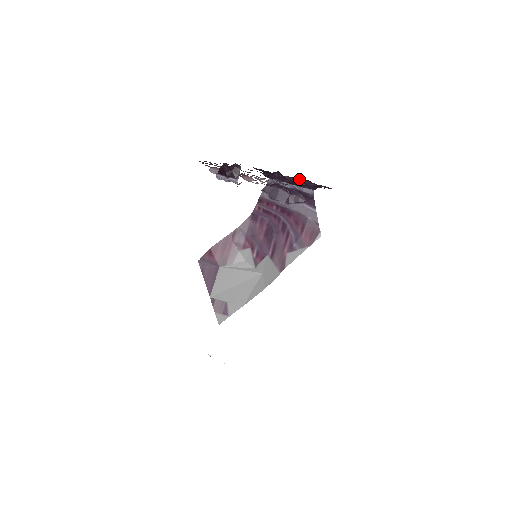
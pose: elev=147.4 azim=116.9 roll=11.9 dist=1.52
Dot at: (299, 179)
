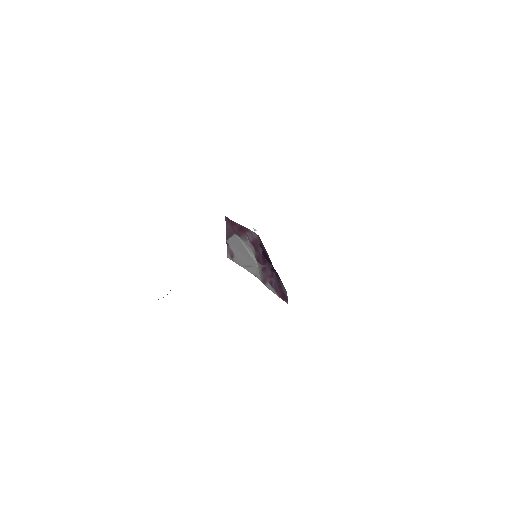
Dot at: occluded
